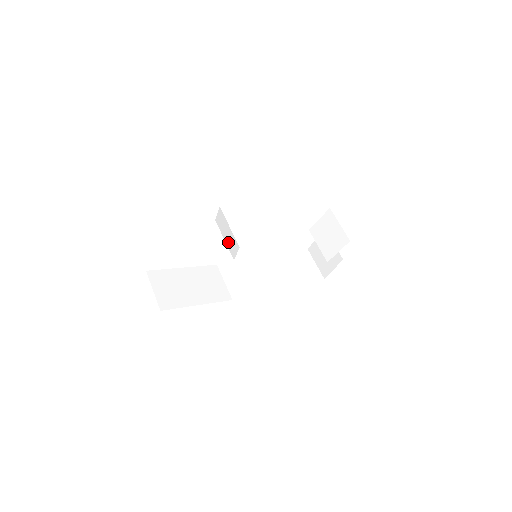
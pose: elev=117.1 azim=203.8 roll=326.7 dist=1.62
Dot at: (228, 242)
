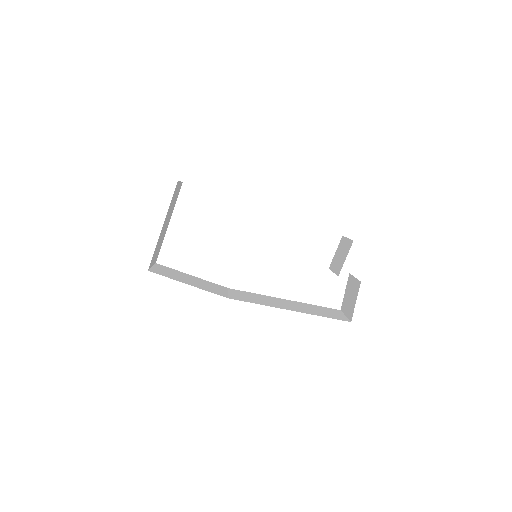
Dot at: occluded
